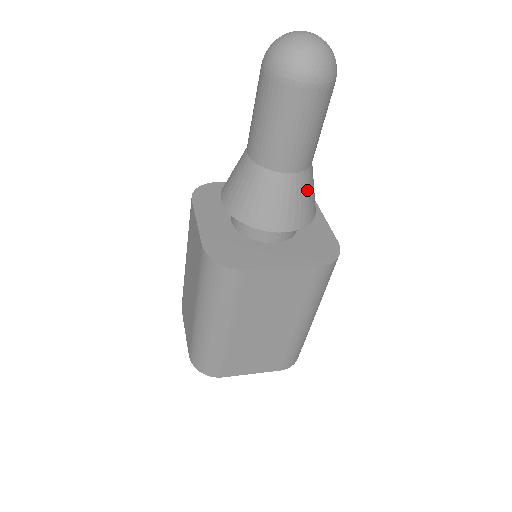
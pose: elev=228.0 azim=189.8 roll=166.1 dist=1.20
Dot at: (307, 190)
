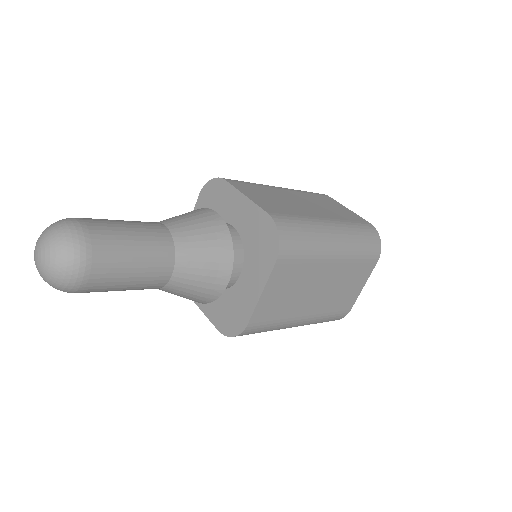
Dot at: (197, 251)
